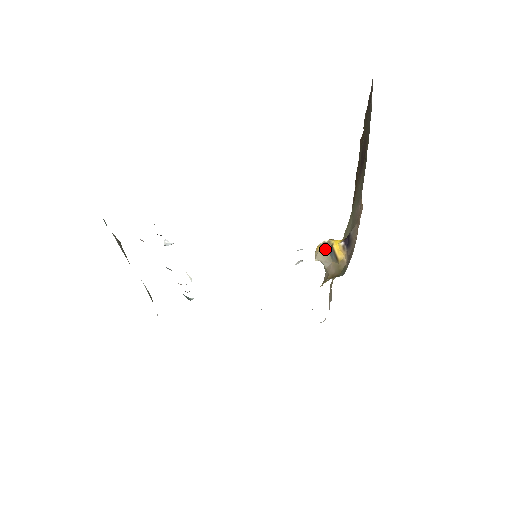
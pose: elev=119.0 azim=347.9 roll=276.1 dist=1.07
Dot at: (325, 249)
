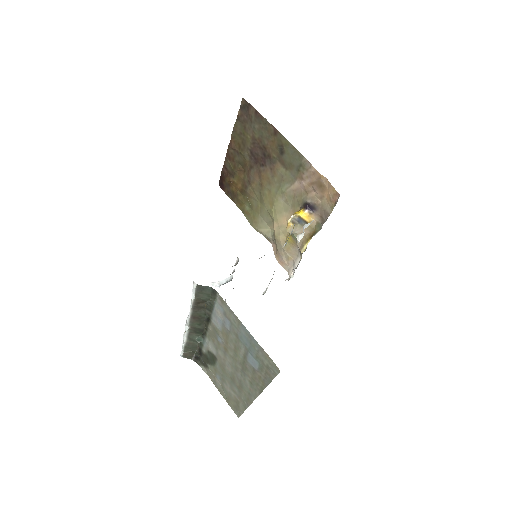
Dot at: (295, 222)
